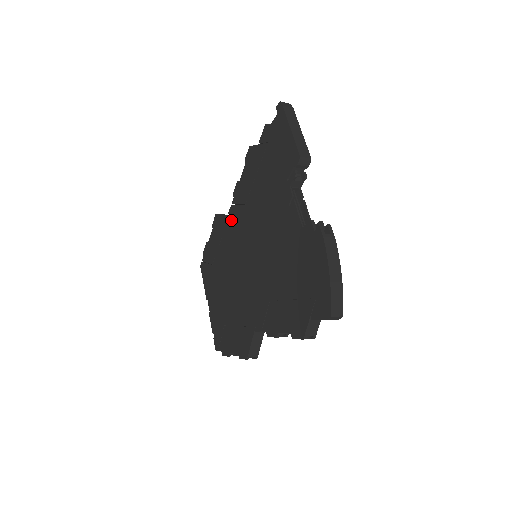
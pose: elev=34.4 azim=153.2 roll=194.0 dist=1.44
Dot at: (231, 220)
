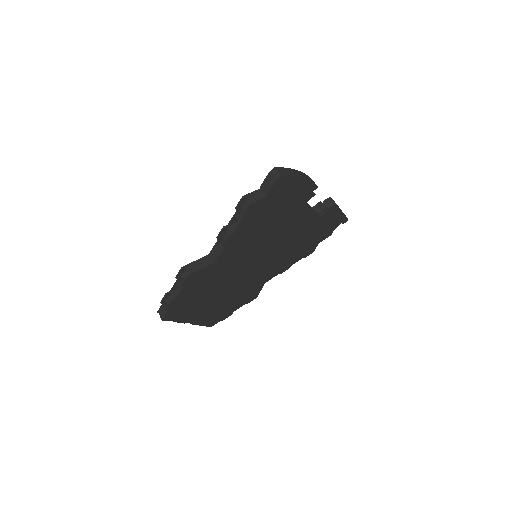
Dot at: occluded
